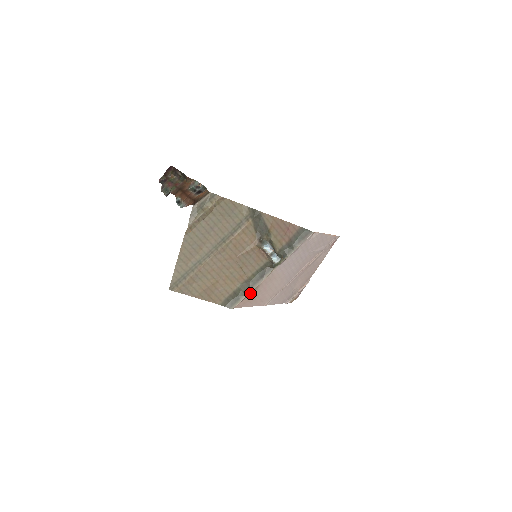
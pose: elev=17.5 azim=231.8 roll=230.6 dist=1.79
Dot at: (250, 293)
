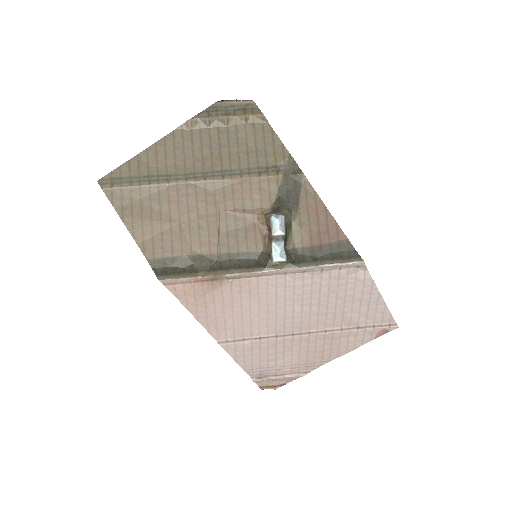
Dot at: (204, 281)
